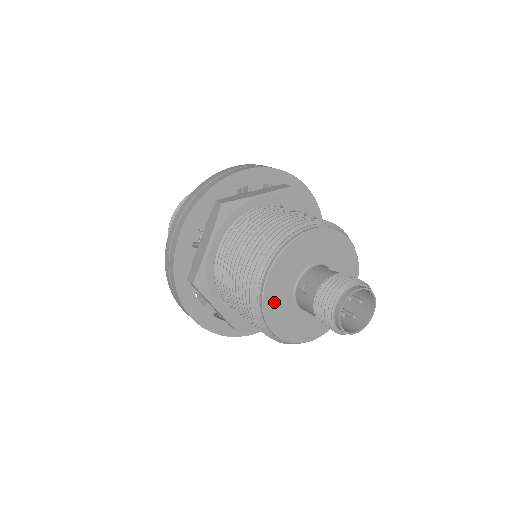
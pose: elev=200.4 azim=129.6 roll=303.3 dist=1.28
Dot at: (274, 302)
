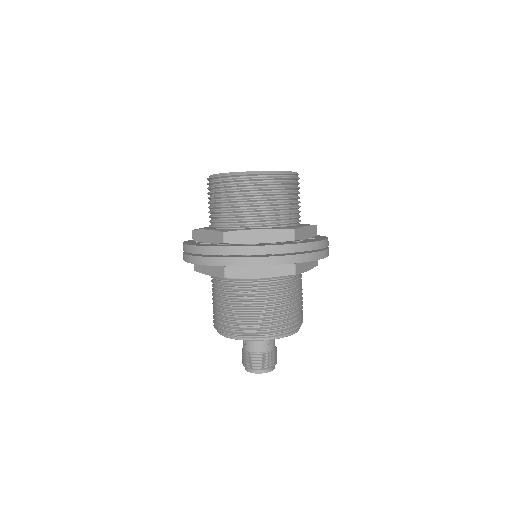
Dot at: occluded
